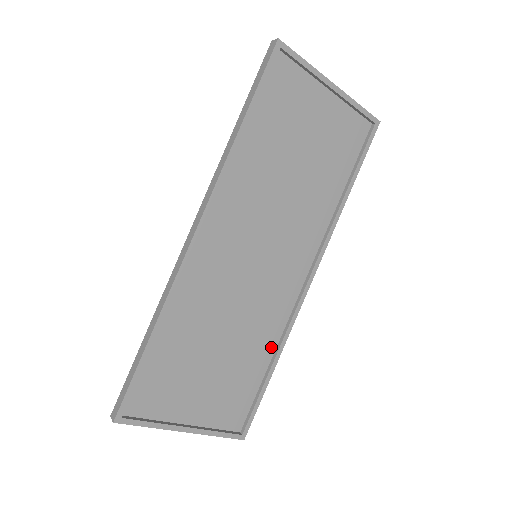
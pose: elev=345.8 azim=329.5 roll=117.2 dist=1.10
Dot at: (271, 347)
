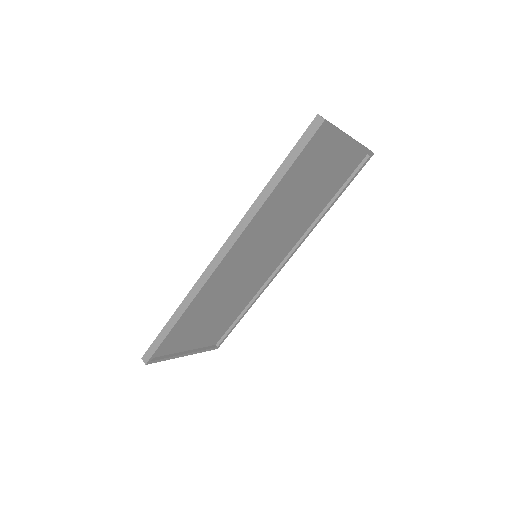
Dot at: (248, 300)
